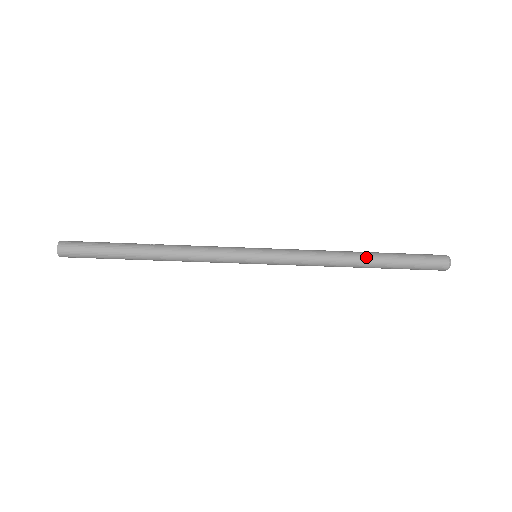
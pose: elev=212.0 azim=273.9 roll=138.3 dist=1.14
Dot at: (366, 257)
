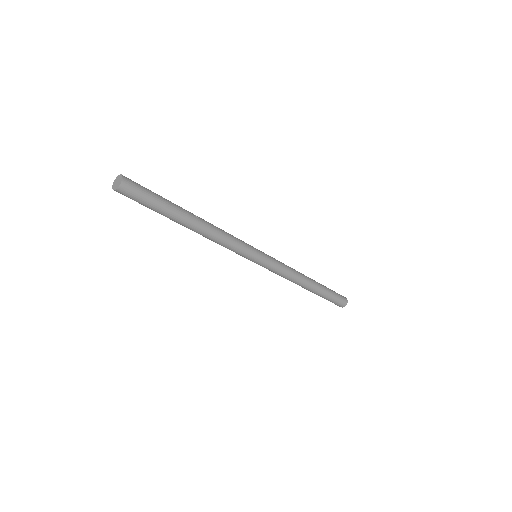
Dot at: (314, 286)
